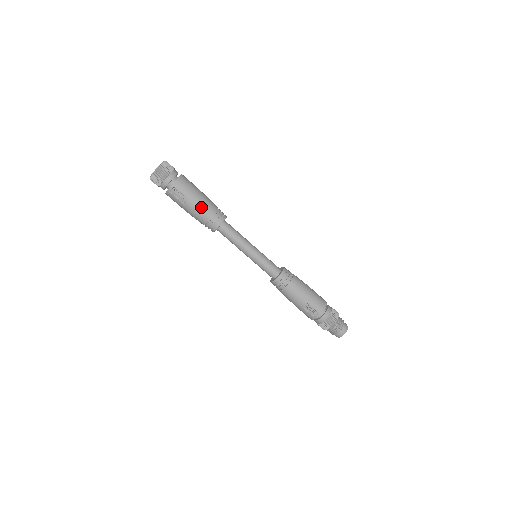
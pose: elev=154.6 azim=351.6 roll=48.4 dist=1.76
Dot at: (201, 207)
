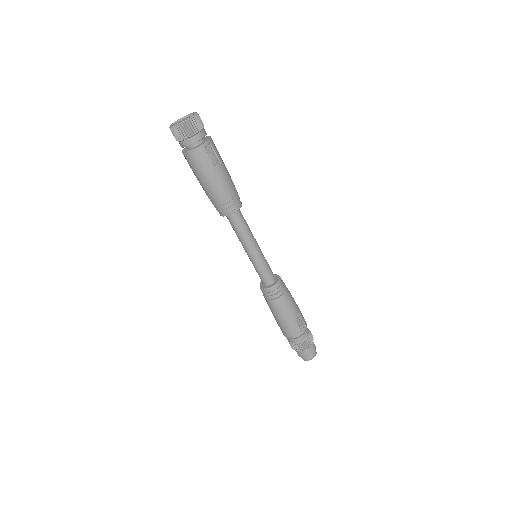
Dot at: (230, 178)
